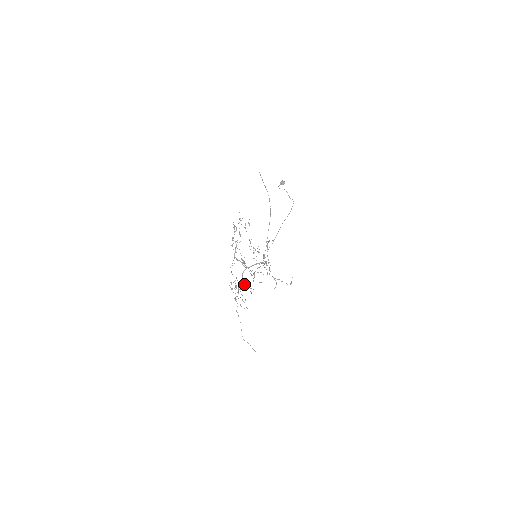
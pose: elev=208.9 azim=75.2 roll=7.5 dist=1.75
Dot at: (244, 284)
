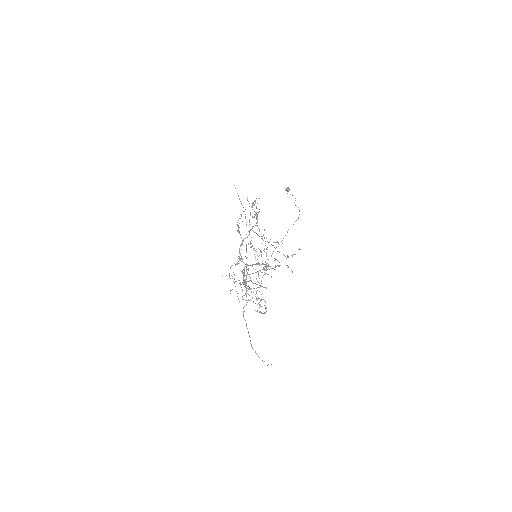
Dot at: occluded
